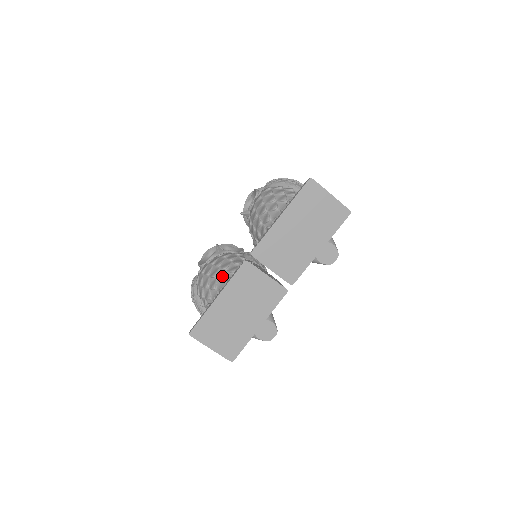
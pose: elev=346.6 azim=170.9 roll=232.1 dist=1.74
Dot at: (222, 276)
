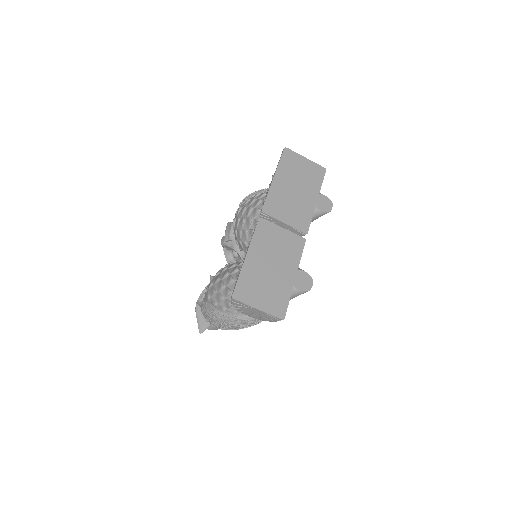
Dot at: (235, 268)
